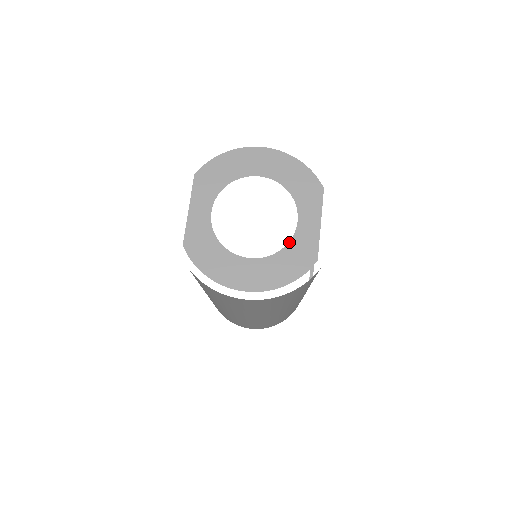
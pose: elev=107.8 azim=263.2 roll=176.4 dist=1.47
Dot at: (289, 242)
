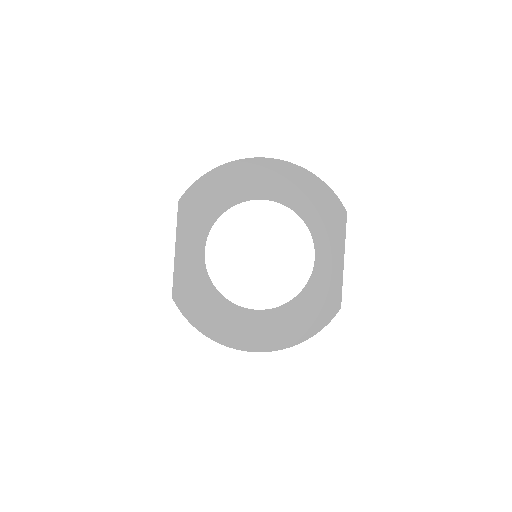
Dot at: (305, 286)
